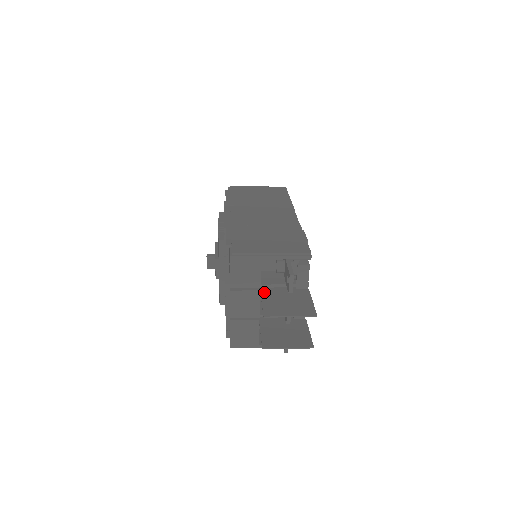
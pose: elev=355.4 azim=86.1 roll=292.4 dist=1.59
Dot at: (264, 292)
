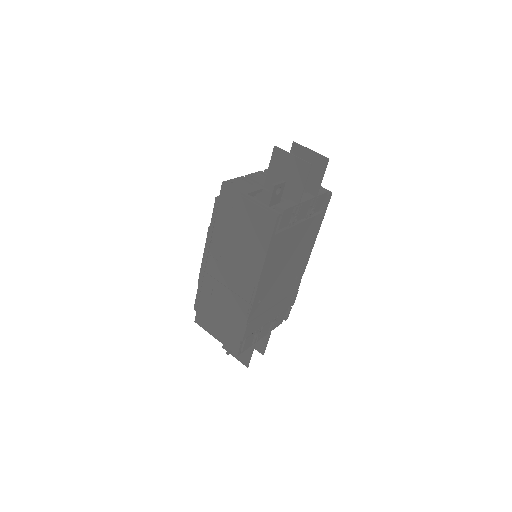
Dot at: occluded
